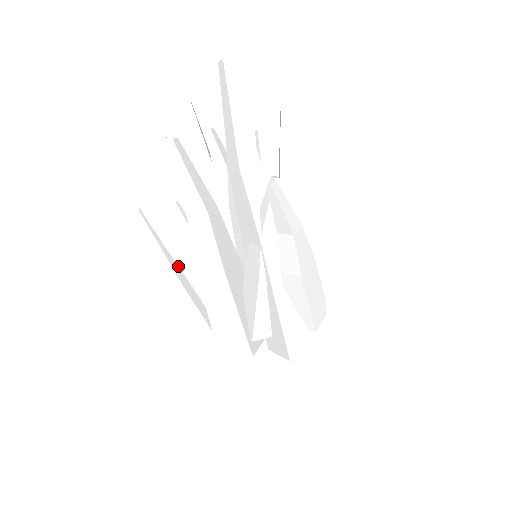
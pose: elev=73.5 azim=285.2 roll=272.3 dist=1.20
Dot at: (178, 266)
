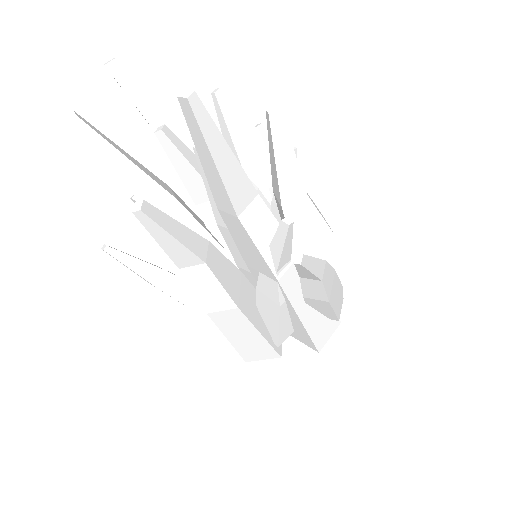
Dot at: occluded
